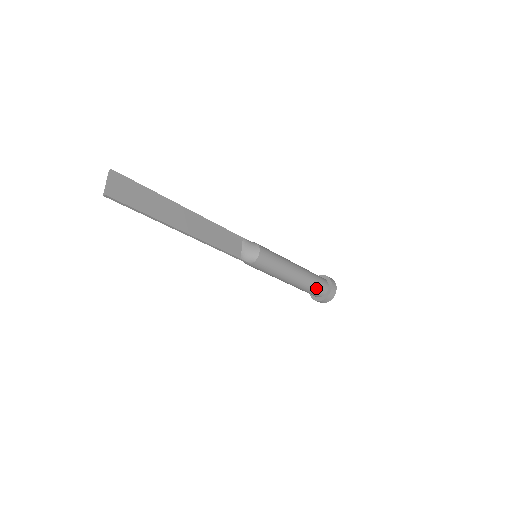
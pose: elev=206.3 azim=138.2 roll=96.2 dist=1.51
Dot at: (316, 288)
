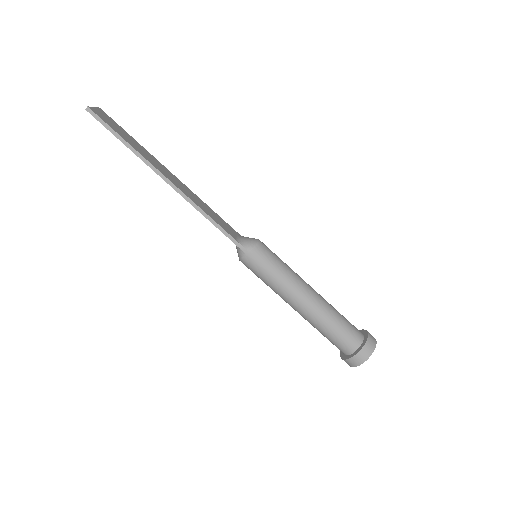
Dot at: (345, 327)
